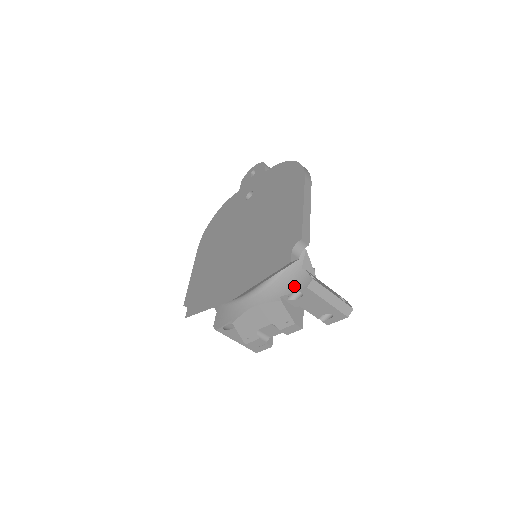
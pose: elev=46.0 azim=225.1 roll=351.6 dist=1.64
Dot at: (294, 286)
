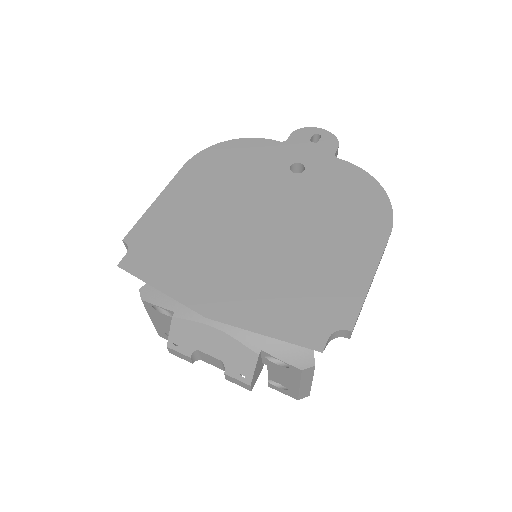
Dot at: (287, 353)
